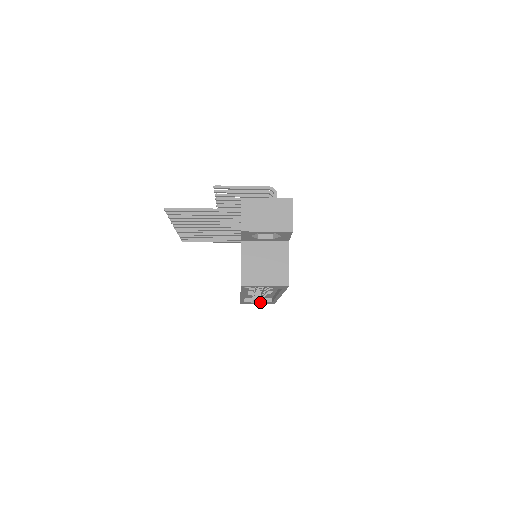
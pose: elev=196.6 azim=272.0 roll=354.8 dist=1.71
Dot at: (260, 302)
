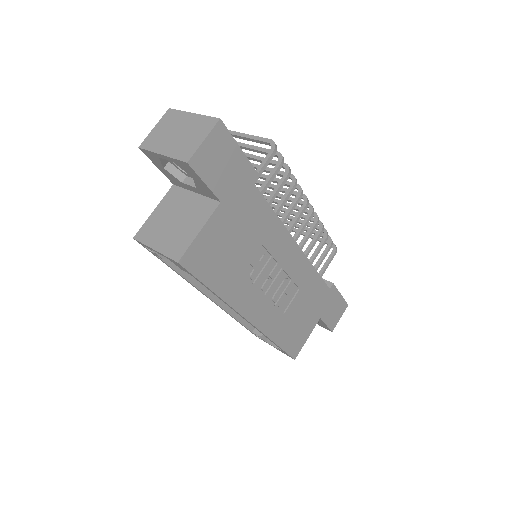
Dot at: occluded
